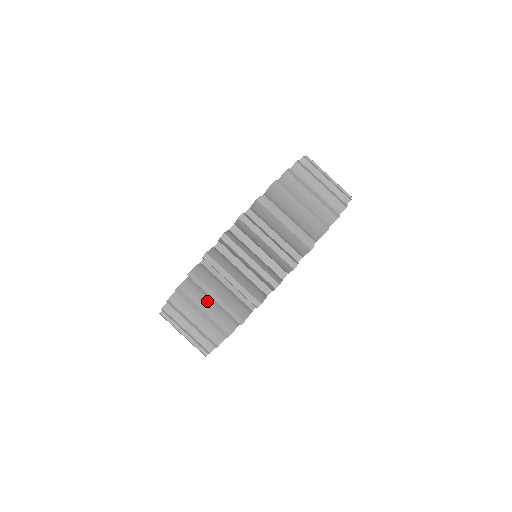
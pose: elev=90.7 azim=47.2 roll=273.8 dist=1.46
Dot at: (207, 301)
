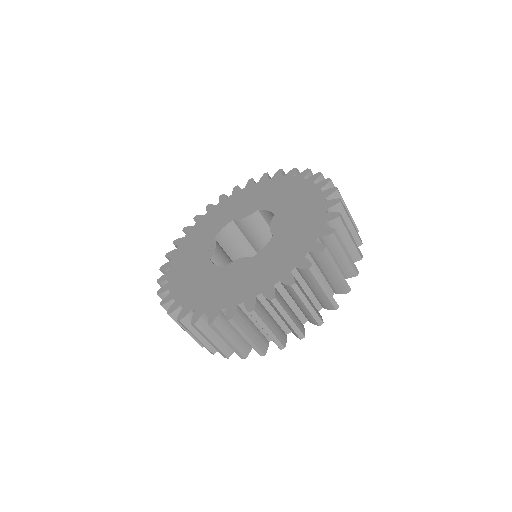
Dot at: occluded
